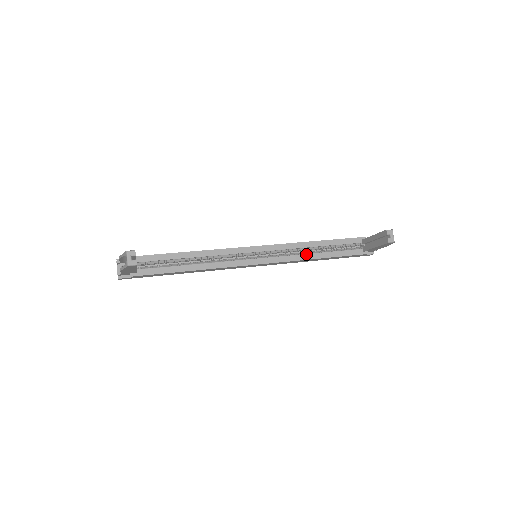
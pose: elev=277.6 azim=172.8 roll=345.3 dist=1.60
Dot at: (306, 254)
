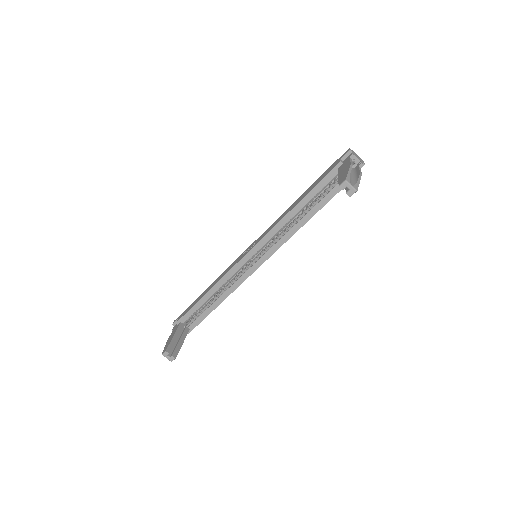
Dot at: (294, 226)
